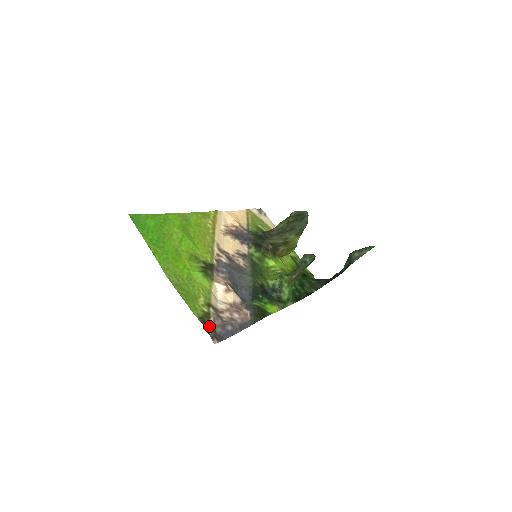
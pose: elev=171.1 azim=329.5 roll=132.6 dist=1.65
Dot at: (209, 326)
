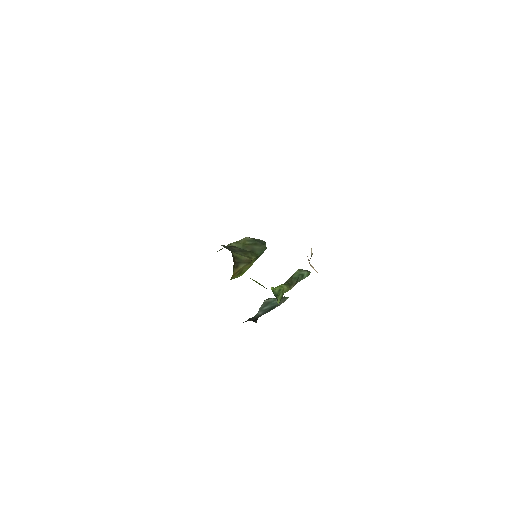
Dot at: occluded
